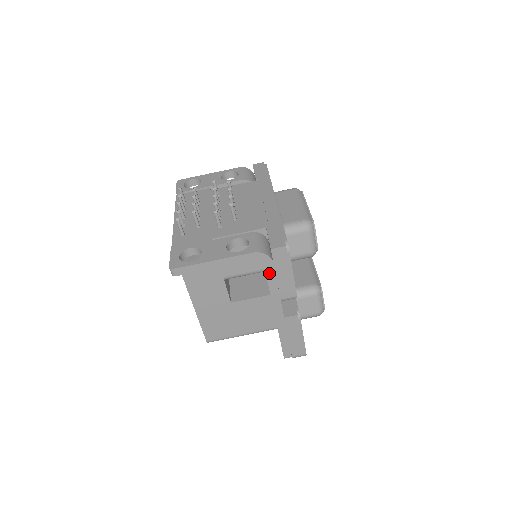
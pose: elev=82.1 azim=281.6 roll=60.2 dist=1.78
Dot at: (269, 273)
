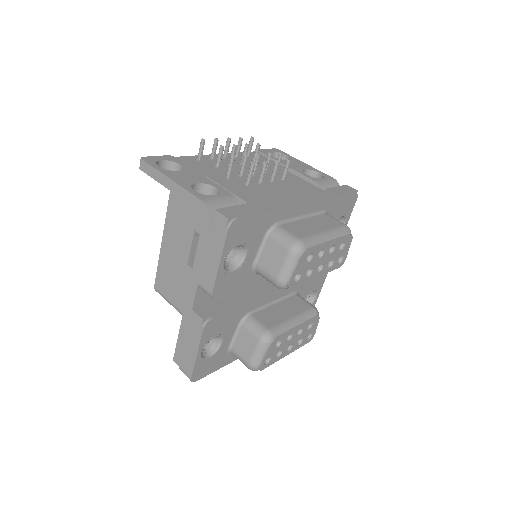
Dot at: (202, 239)
